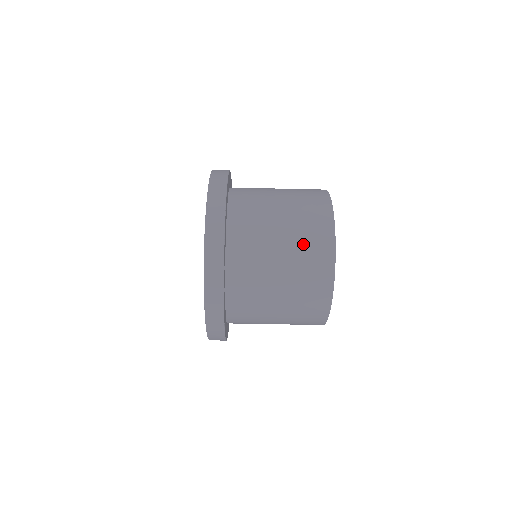
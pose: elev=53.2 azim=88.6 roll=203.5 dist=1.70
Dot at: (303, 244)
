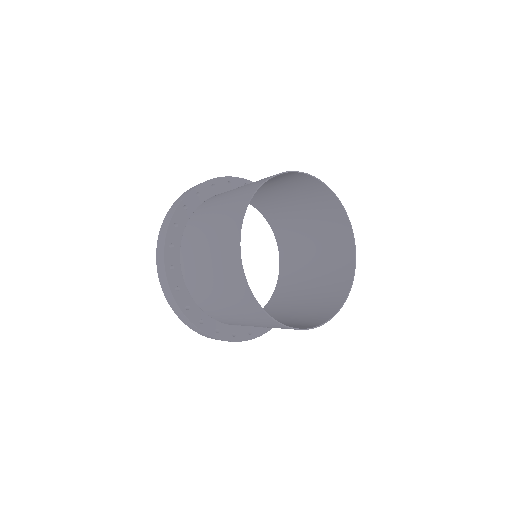
Dot at: (260, 323)
